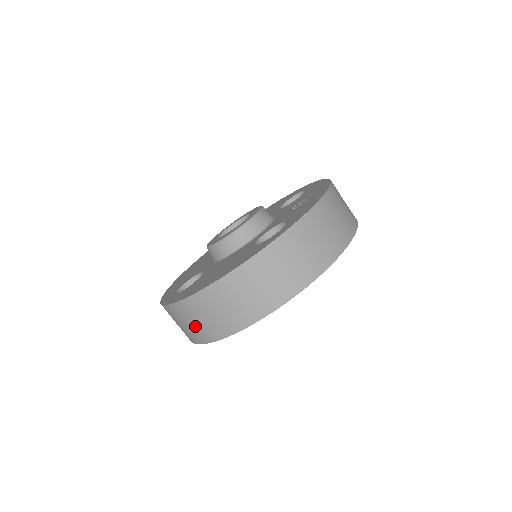
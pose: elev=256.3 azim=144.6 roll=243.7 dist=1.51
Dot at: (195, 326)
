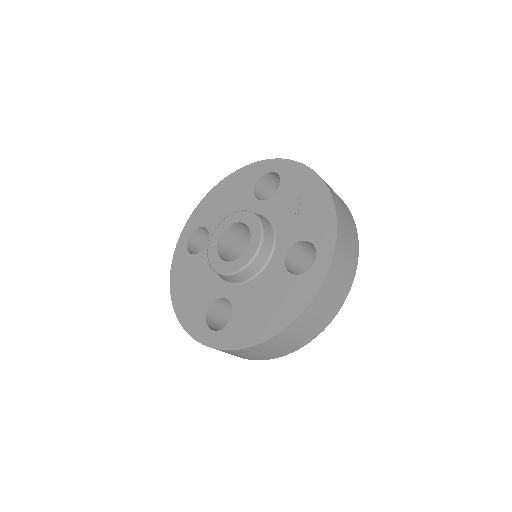
Dot at: (255, 356)
